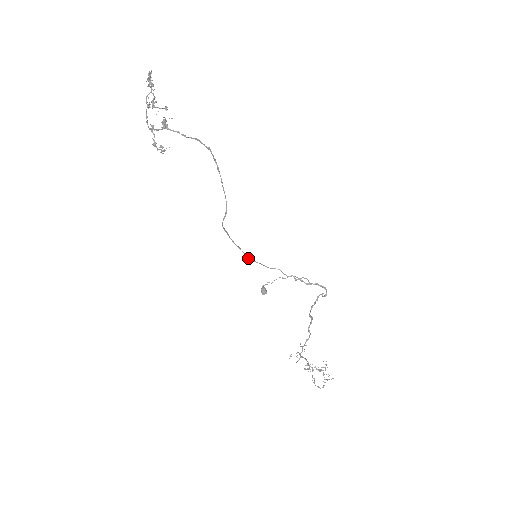
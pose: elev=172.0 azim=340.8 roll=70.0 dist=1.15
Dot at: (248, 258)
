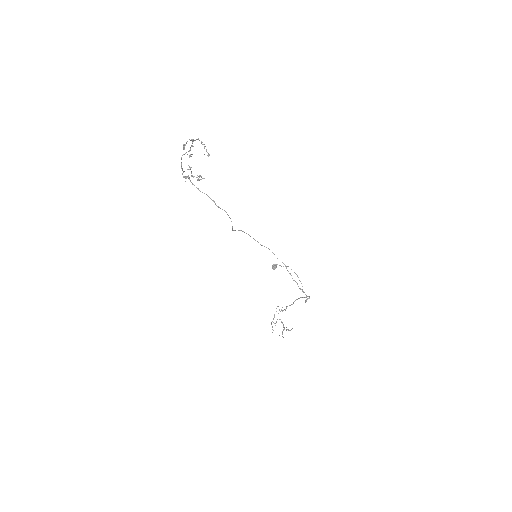
Dot at: (266, 247)
